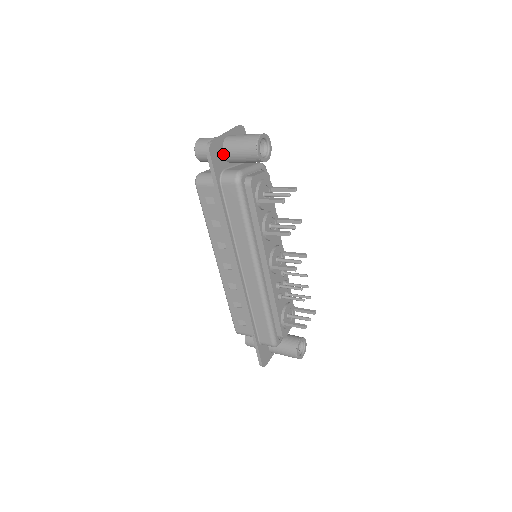
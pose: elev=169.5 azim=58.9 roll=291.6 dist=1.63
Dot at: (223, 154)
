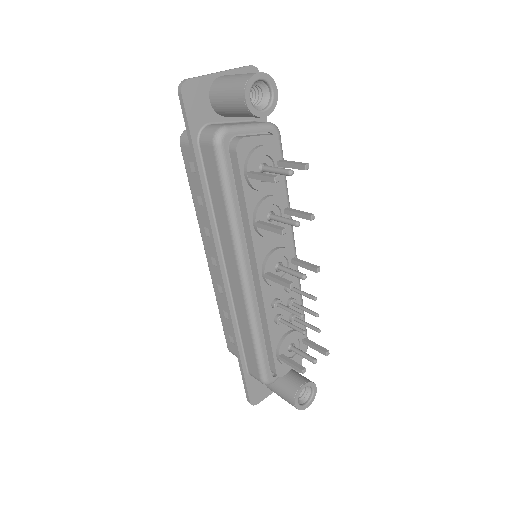
Dot at: (210, 101)
